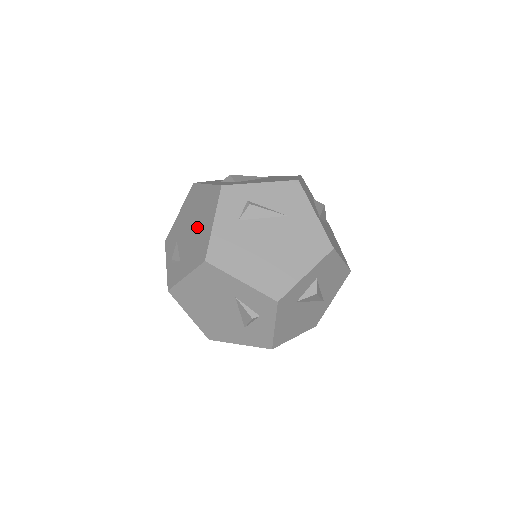
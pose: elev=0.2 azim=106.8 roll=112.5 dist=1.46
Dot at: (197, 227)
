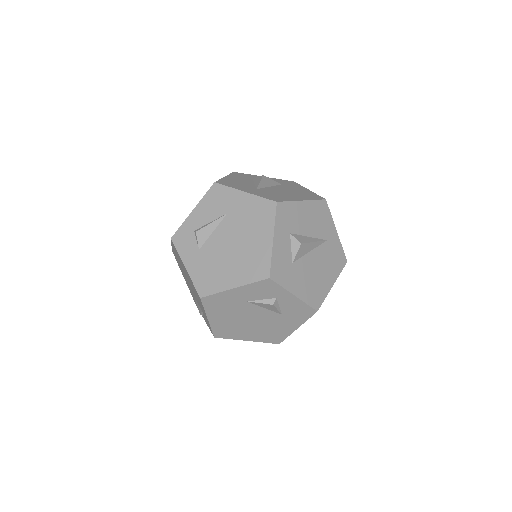
Dot at: (188, 279)
